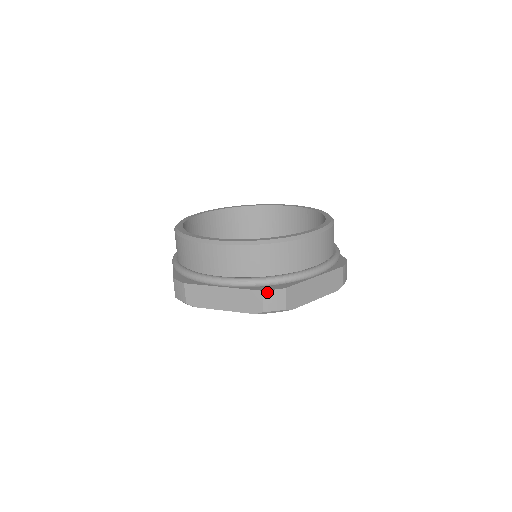
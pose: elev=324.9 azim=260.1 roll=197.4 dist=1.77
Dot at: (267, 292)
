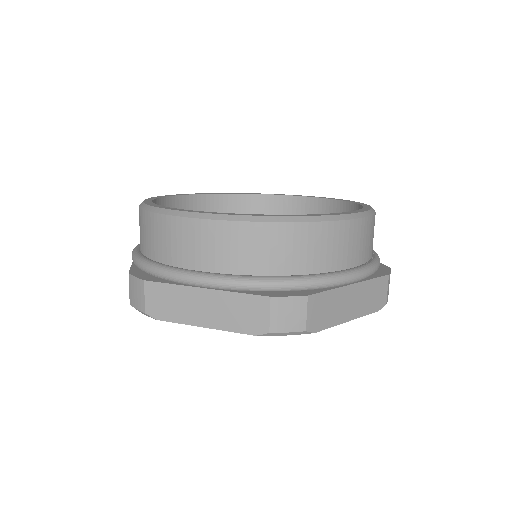
Dot at: (278, 300)
